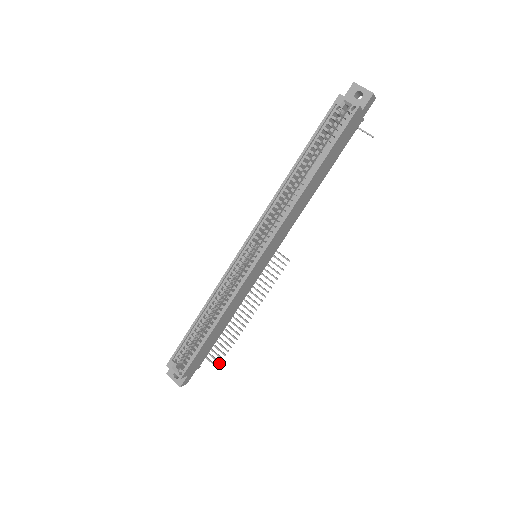
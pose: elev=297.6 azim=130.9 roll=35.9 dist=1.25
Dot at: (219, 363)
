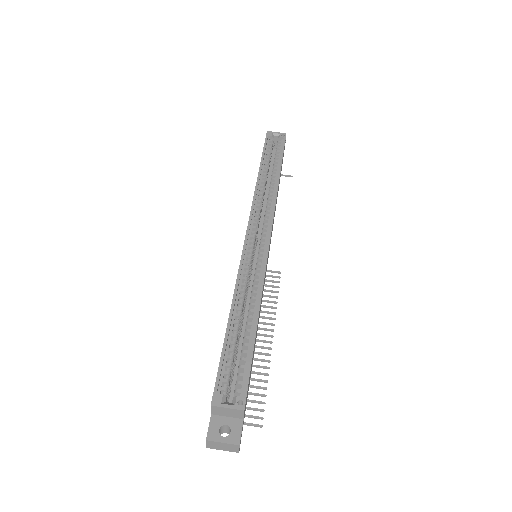
Dot at: (261, 418)
